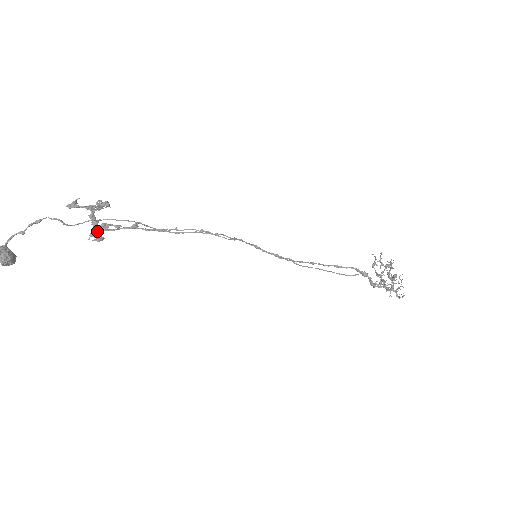
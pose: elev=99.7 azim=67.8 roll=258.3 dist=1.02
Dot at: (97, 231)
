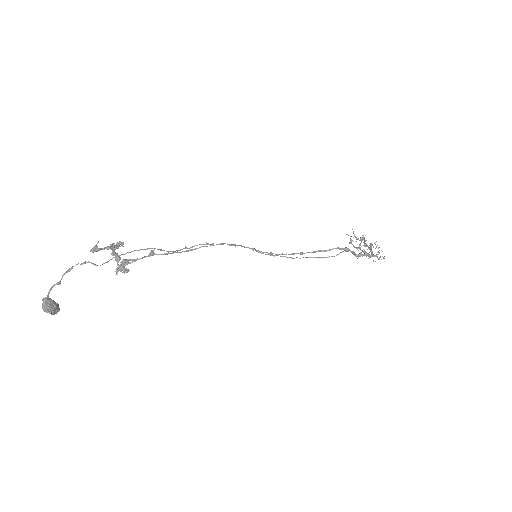
Dot at: occluded
